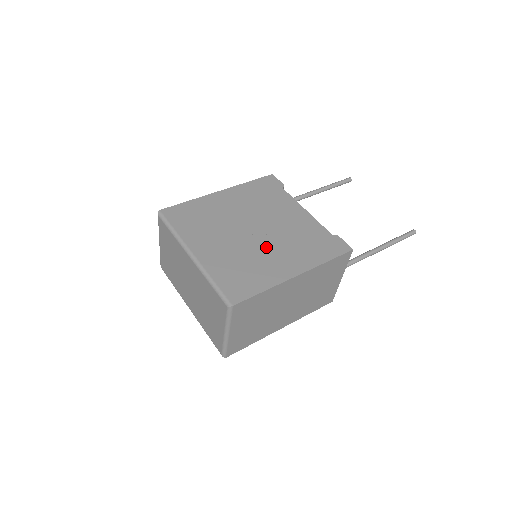
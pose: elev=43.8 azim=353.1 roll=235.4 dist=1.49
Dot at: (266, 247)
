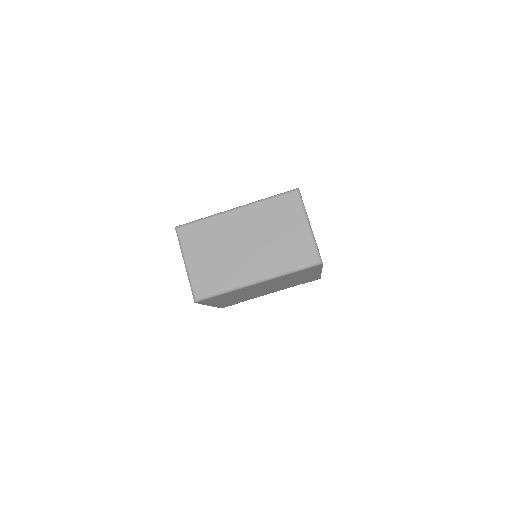
Dot at: occluded
